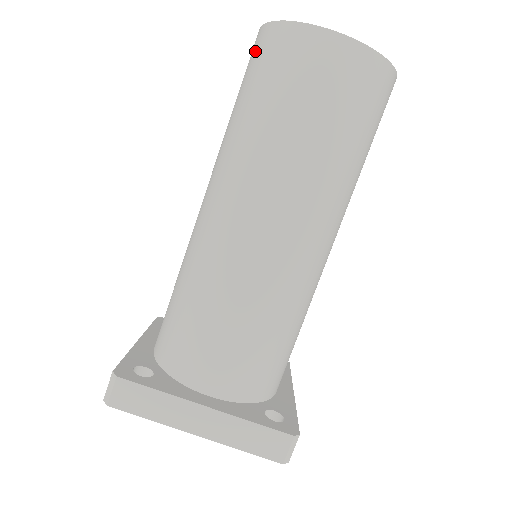
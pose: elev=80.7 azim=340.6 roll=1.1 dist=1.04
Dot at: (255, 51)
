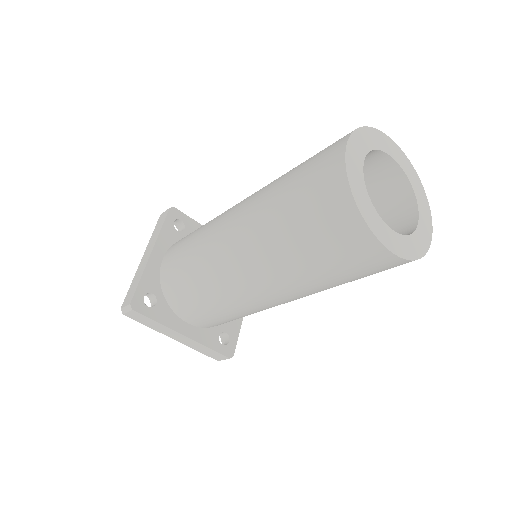
Dot at: (325, 186)
